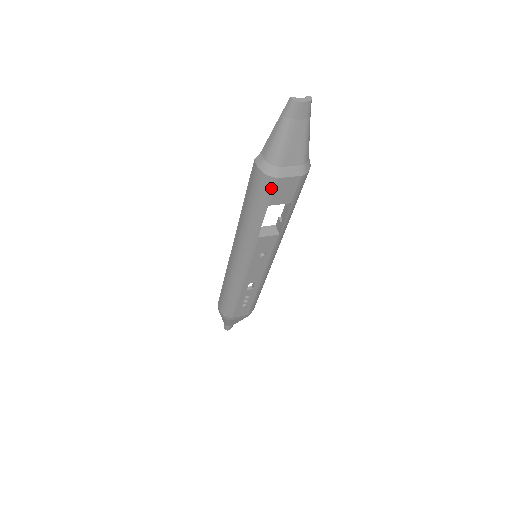
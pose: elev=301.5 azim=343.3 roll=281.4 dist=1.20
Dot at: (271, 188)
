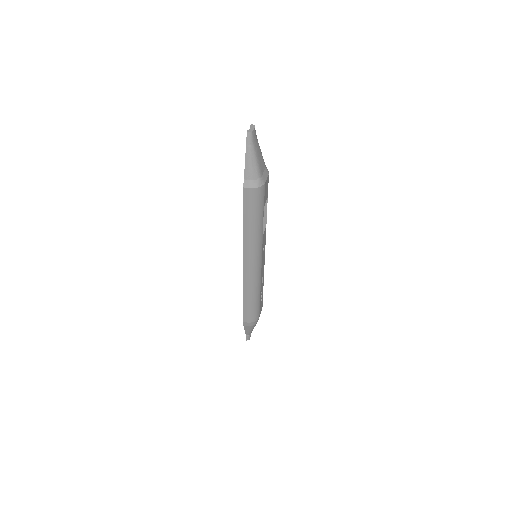
Dot at: (263, 194)
